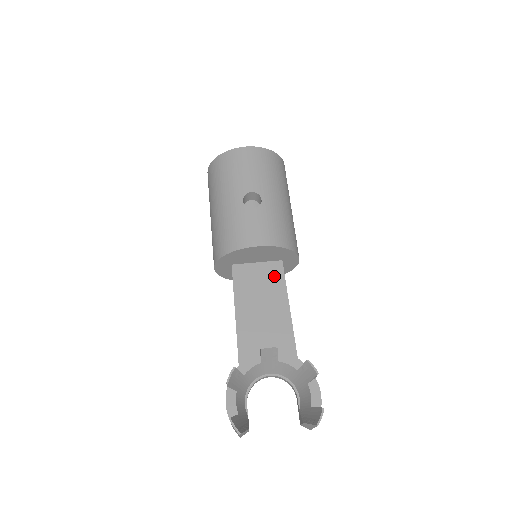
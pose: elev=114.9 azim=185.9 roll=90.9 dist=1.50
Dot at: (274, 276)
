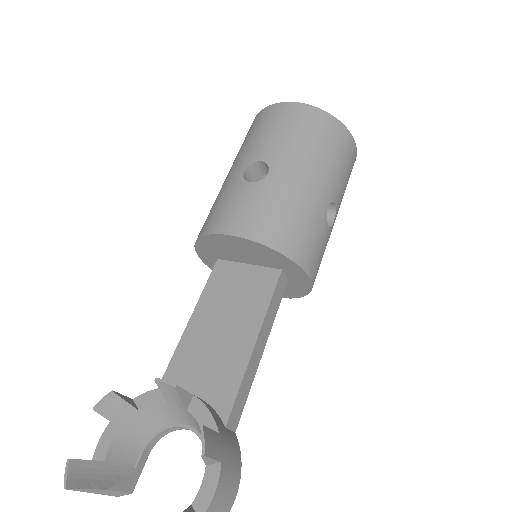
Dot at: (259, 289)
